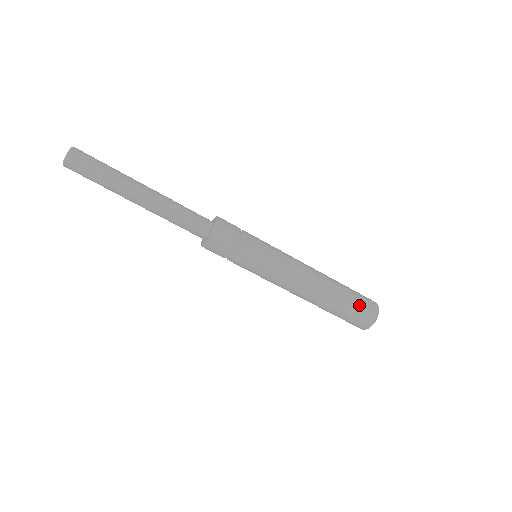
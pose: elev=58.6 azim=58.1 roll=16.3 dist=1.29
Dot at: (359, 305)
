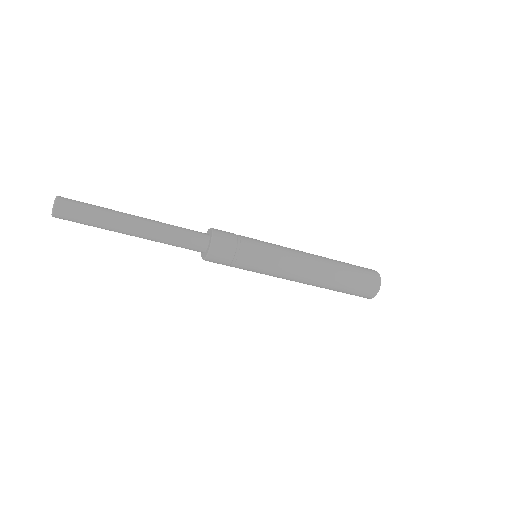
Dot at: (362, 277)
